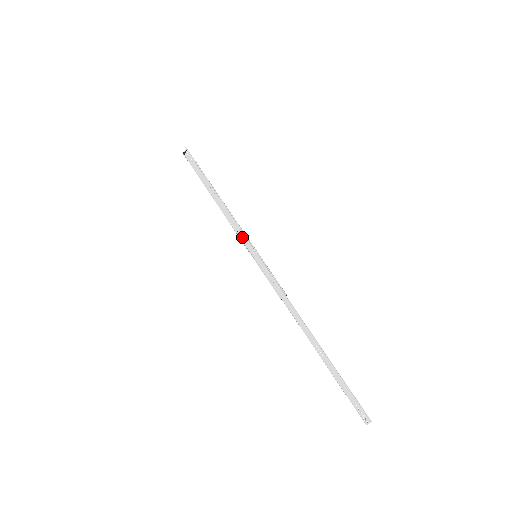
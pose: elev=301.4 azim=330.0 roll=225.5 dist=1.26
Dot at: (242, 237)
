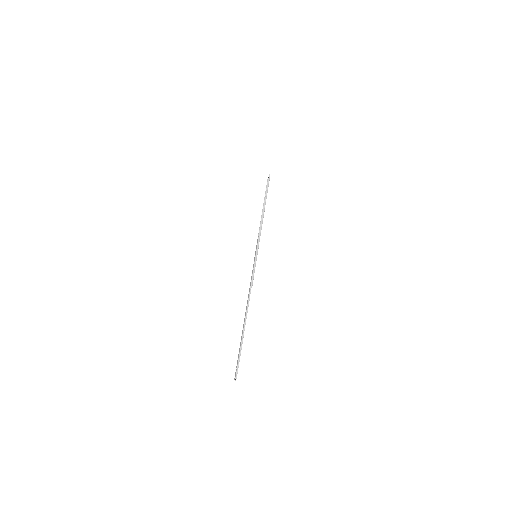
Dot at: (257, 242)
